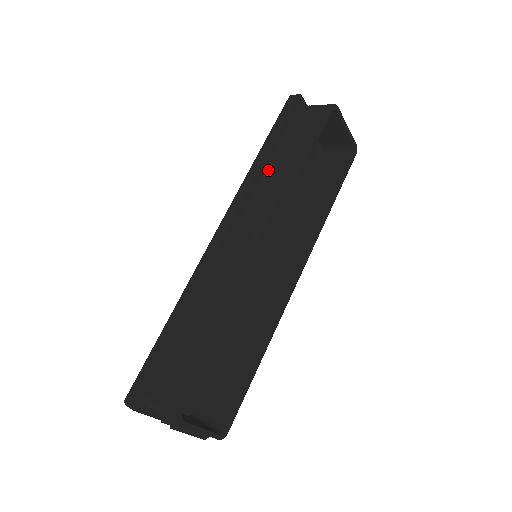
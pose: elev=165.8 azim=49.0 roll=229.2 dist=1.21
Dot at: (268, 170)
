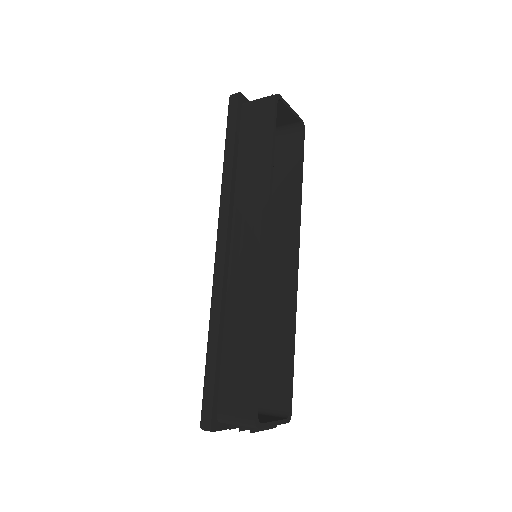
Dot at: (240, 176)
